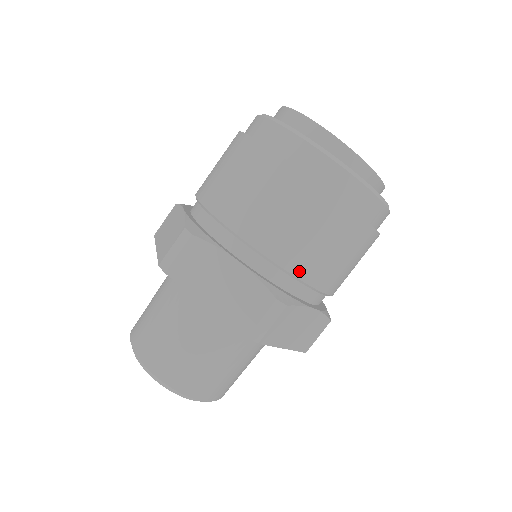
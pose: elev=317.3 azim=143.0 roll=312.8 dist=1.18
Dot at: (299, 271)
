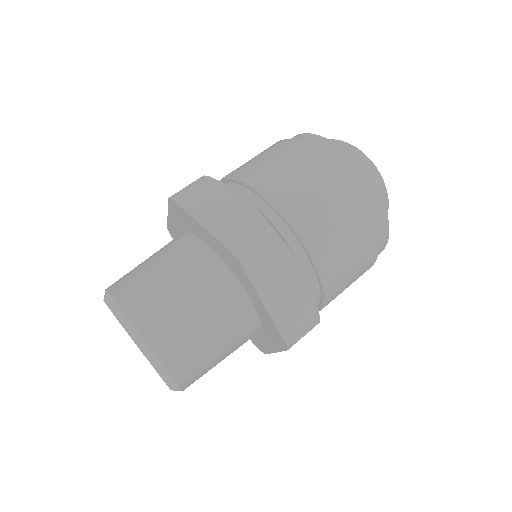
Dot at: (330, 294)
